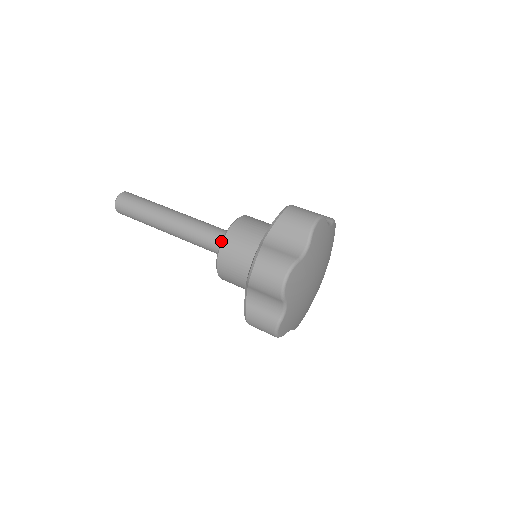
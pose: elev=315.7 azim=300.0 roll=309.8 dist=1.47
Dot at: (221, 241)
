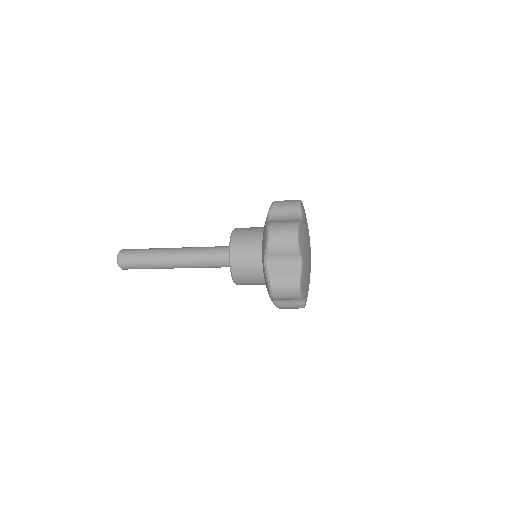
Dot at: occluded
